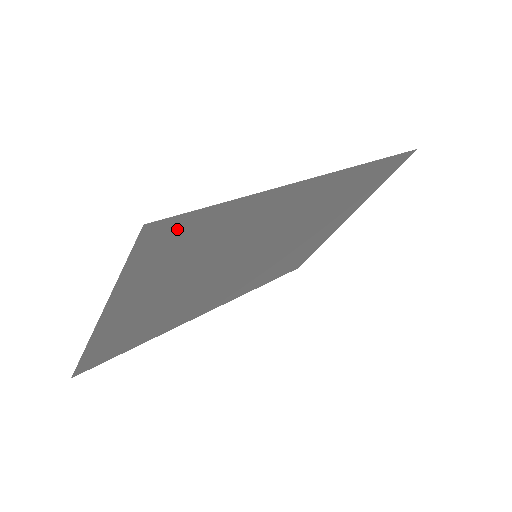
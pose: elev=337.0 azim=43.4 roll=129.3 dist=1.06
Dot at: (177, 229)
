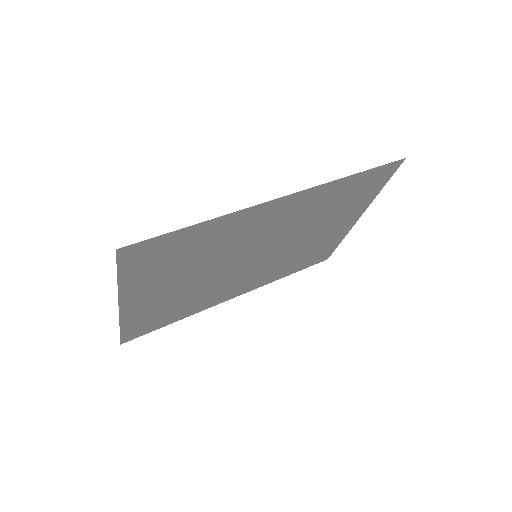
Dot at: (150, 248)
